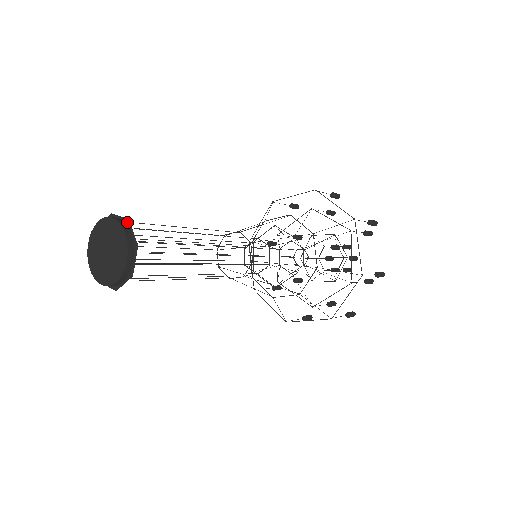
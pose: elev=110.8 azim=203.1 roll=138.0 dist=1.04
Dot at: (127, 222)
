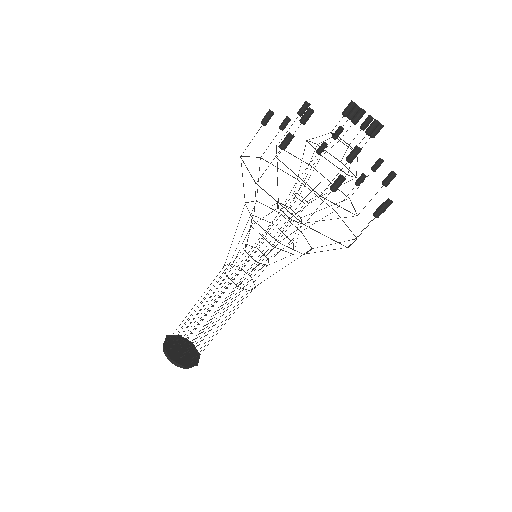
Dot at: (171, 359)
